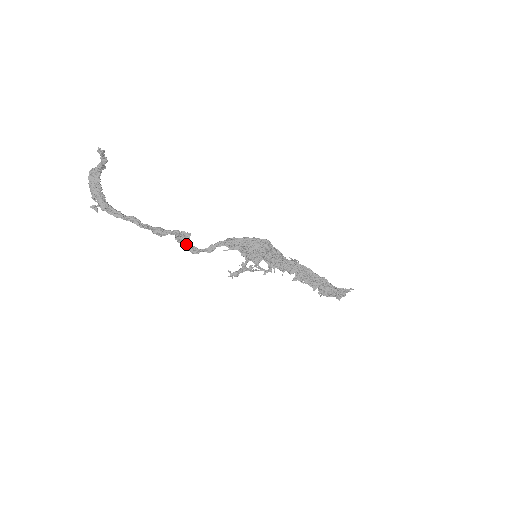
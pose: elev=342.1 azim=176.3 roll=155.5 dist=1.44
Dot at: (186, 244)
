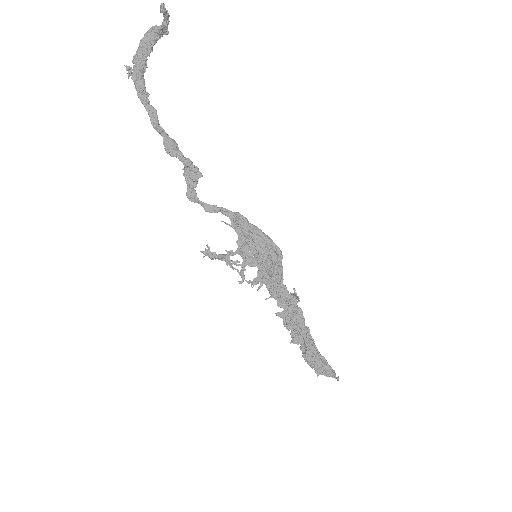
Dot at: (189, 182)
